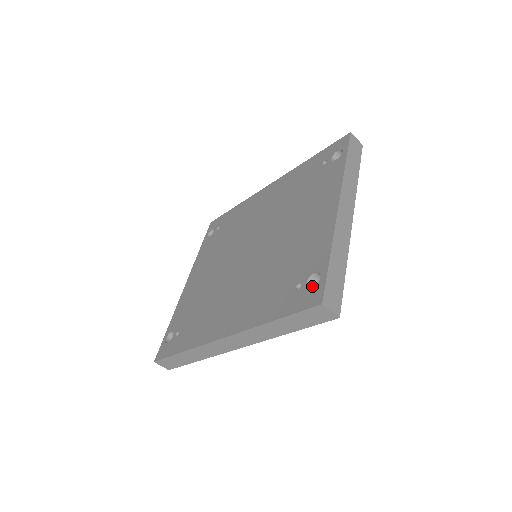
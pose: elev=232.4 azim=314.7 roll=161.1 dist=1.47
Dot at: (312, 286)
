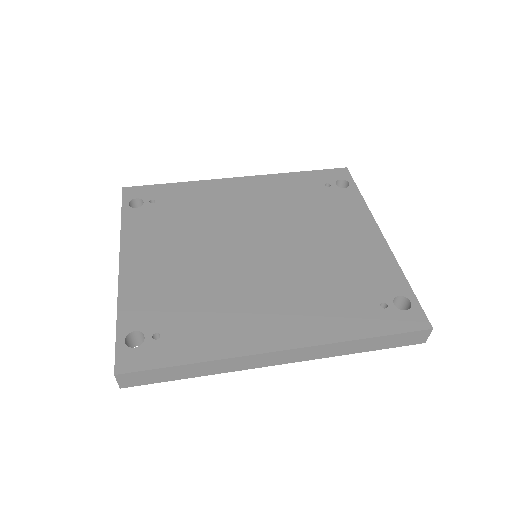
Dot at: occluded
